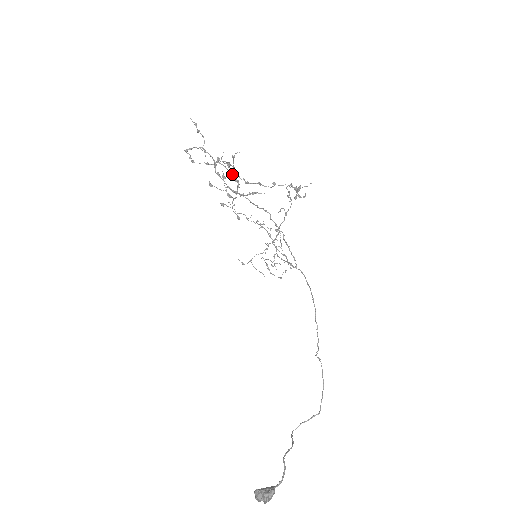
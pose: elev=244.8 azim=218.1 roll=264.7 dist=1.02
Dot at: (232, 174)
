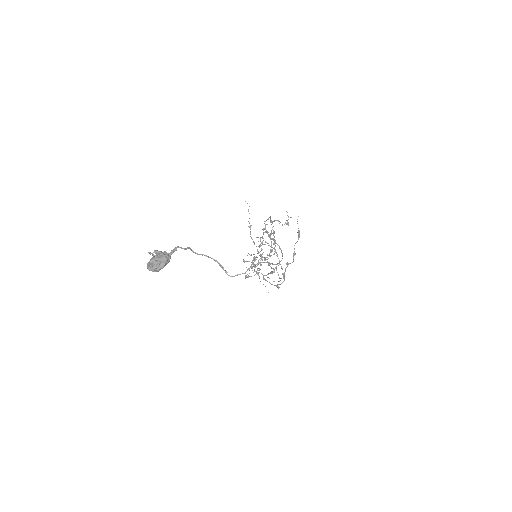
Dot at: (272, 272)
